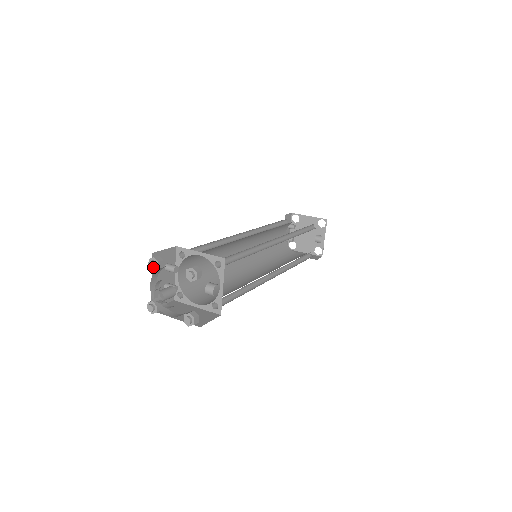
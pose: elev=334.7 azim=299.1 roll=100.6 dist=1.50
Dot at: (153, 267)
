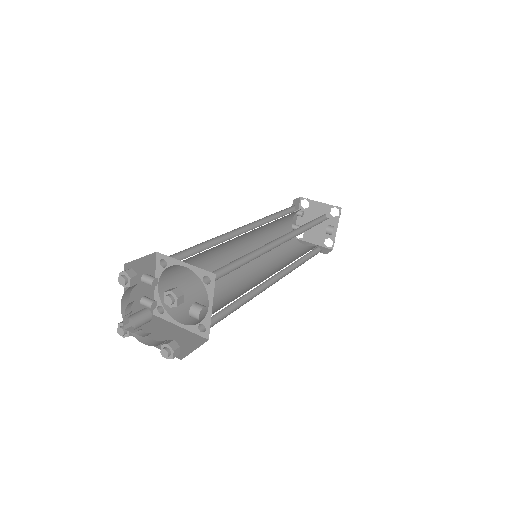
Dot at: (124, 284)
